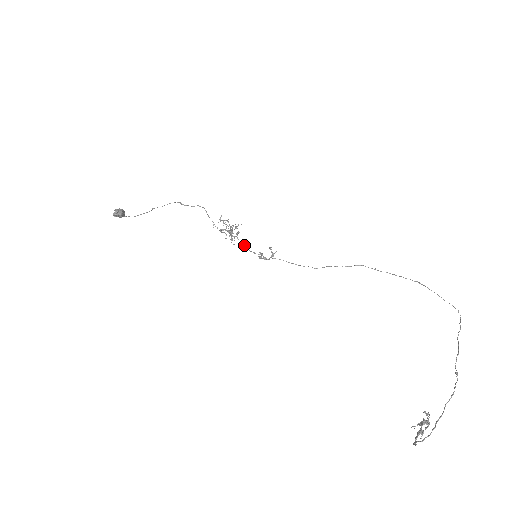
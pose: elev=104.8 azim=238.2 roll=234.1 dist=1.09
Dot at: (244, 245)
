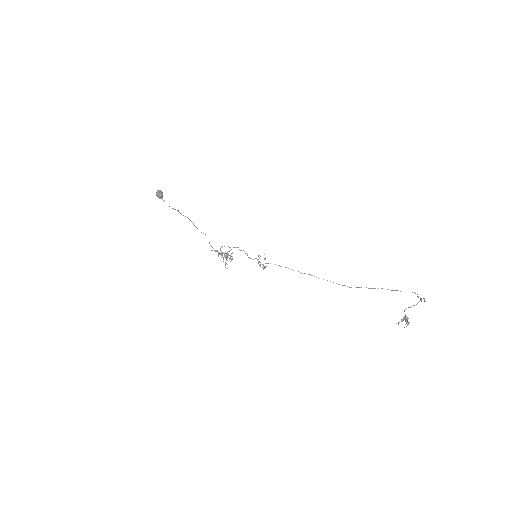
Dot at: occluded
